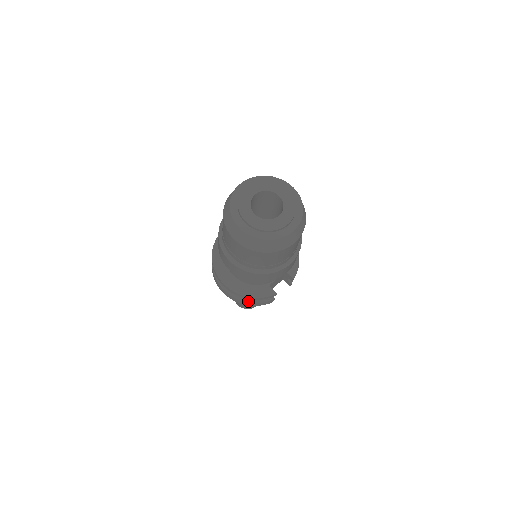
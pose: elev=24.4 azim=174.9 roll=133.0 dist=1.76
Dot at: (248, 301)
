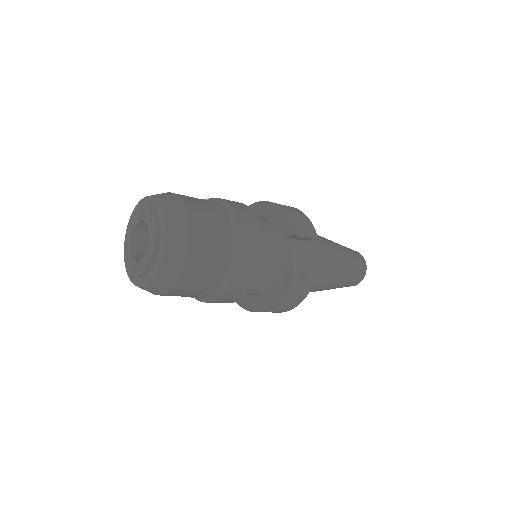
Dot at: (293, 299)
